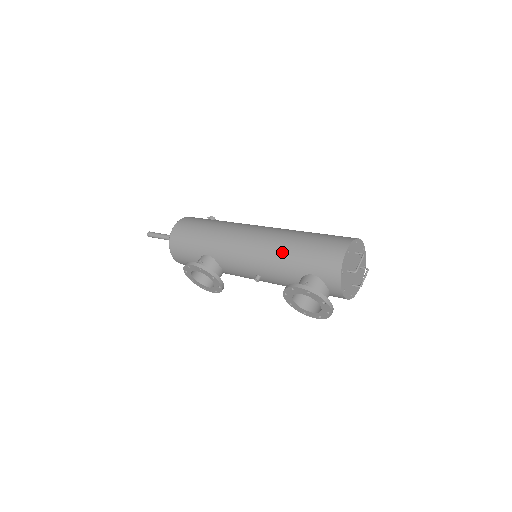
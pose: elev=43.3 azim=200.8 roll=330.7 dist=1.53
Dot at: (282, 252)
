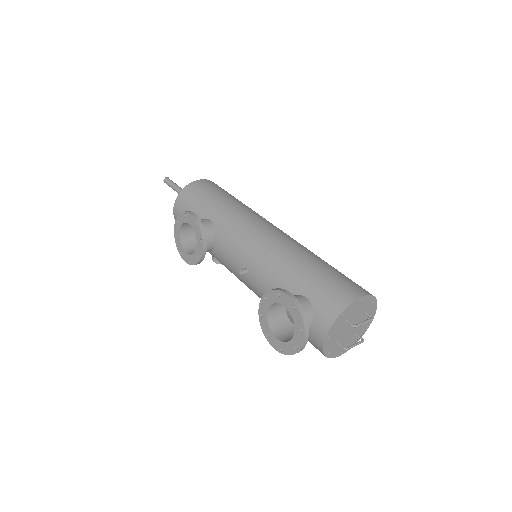
Dot at: (291, 259)
